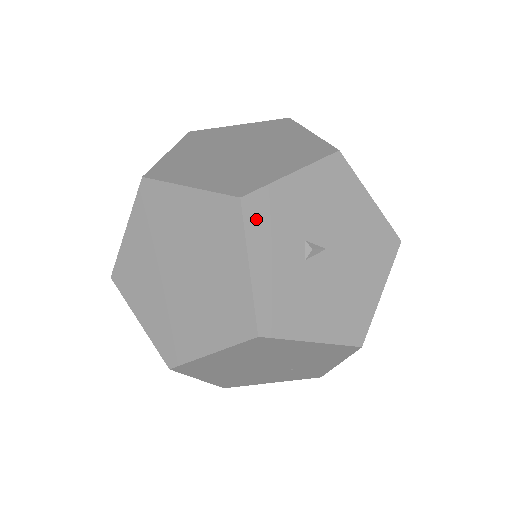
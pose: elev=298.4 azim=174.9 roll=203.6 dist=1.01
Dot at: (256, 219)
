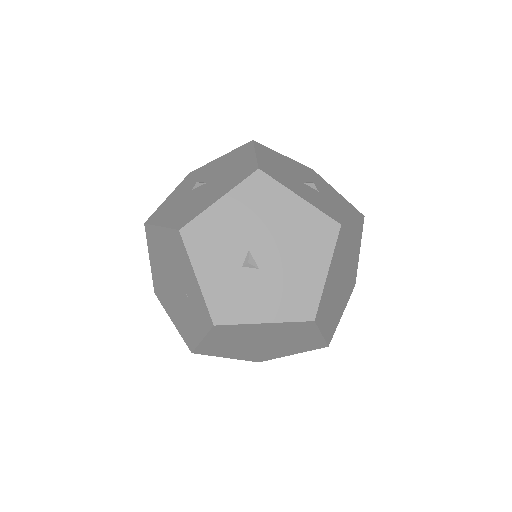
Dot at: (188, 179)
